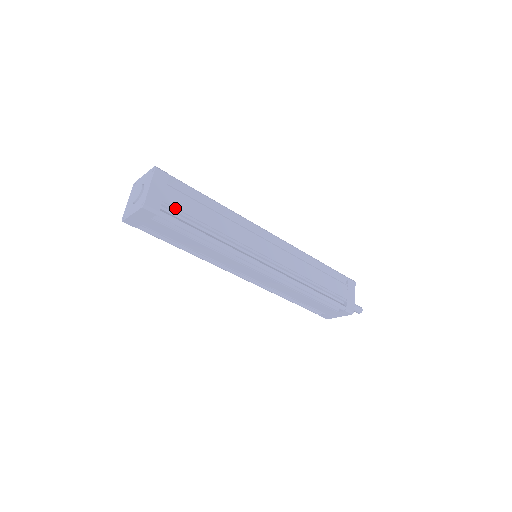
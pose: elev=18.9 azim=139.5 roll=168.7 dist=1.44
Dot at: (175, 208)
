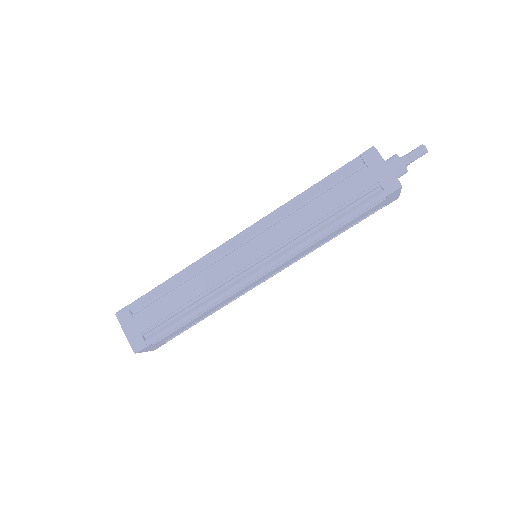
Dot at: (153, 325)
